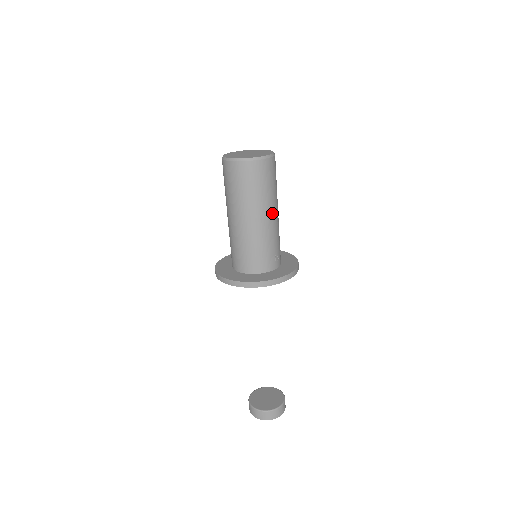
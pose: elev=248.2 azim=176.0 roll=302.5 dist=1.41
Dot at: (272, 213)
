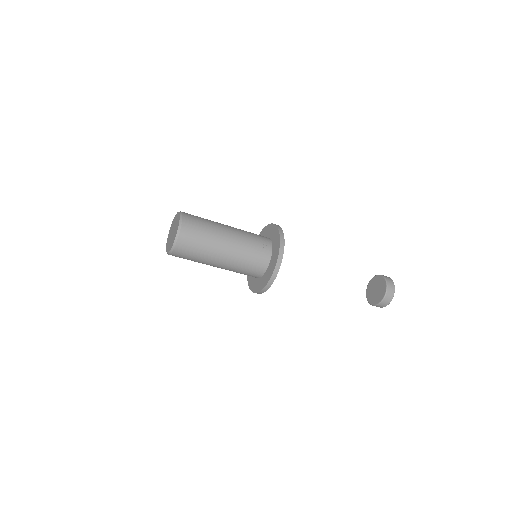
Dot at: (226, 238)
